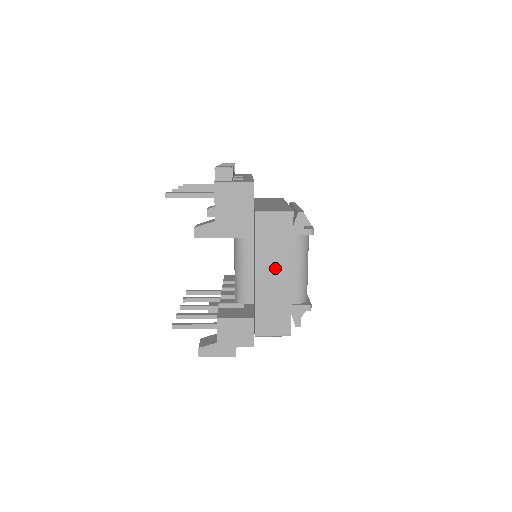
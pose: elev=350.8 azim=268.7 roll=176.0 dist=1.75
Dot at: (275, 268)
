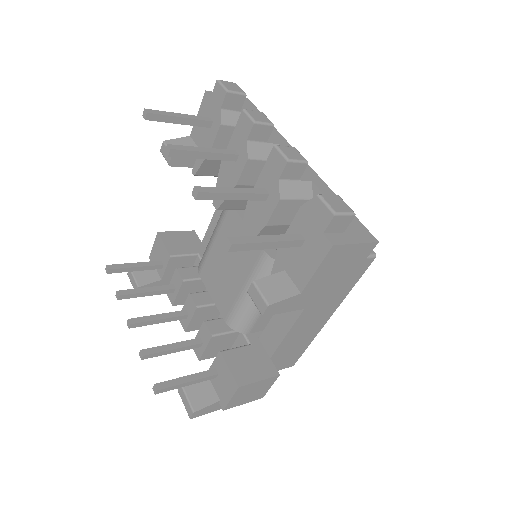
Dot at: (319, 314)
